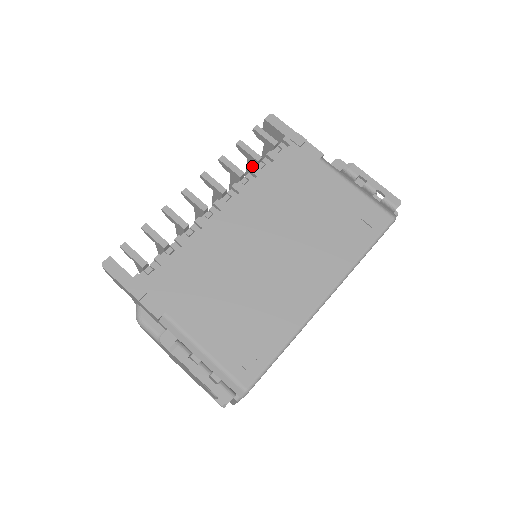
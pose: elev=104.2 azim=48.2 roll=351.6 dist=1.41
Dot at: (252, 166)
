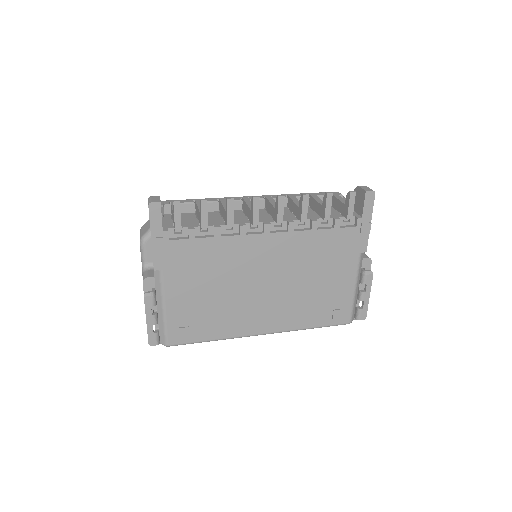
Dot at: (319, 210)
